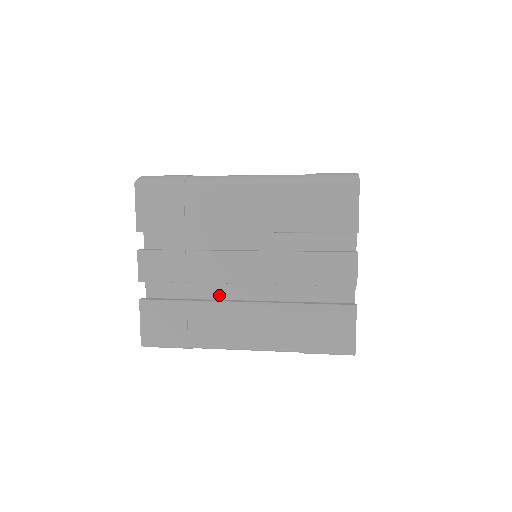
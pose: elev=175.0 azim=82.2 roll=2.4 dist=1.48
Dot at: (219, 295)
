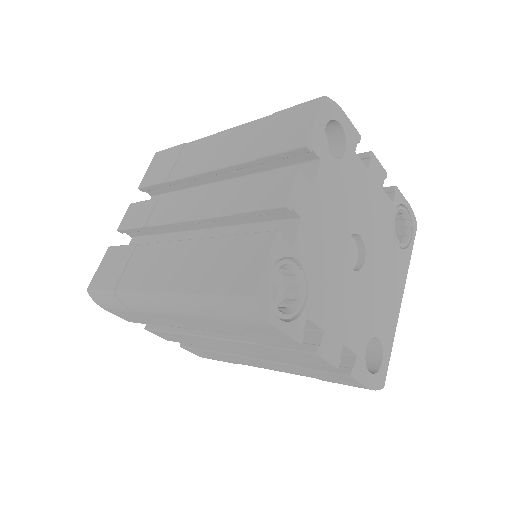
Dot at: occluded
